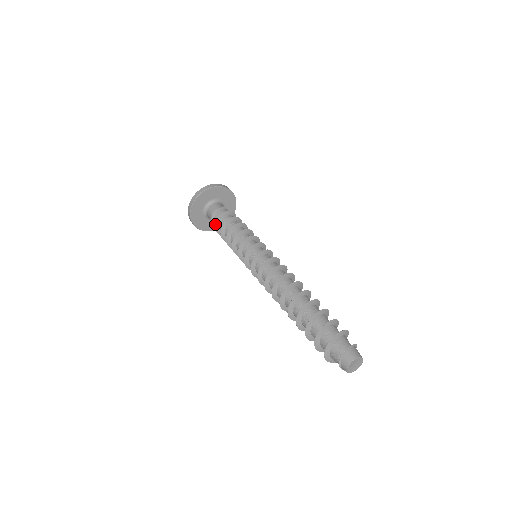
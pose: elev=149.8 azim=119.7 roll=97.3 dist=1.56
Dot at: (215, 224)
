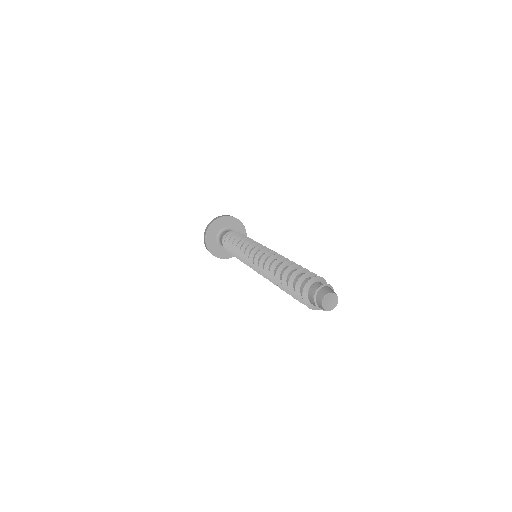
Dot at: occluded
